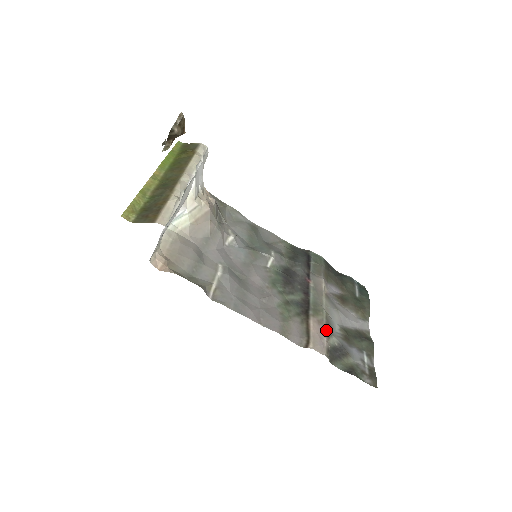
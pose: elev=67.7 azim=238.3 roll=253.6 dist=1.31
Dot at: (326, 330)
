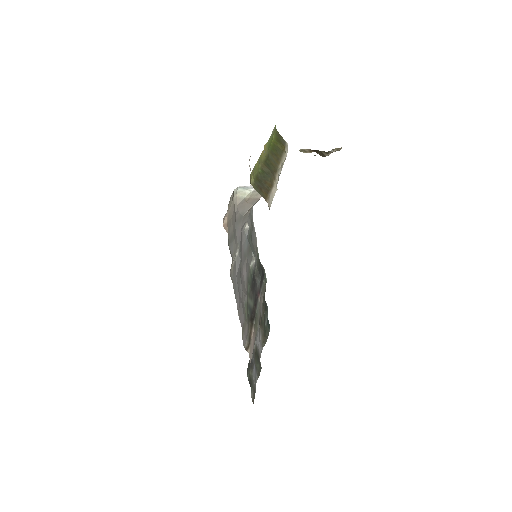
Dot at: (254, 342)
